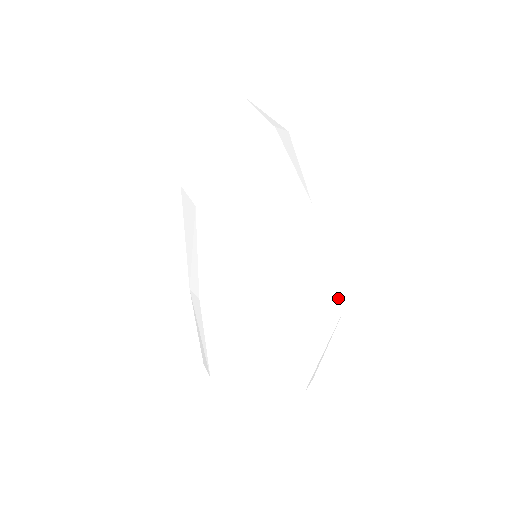
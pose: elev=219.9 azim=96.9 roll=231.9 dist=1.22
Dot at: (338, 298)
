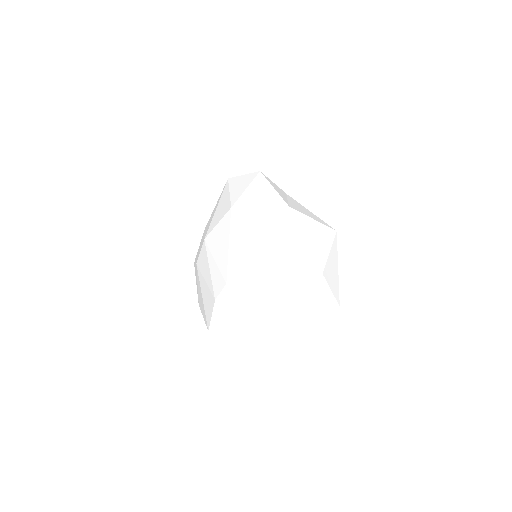
Dot at: (327, 225)
